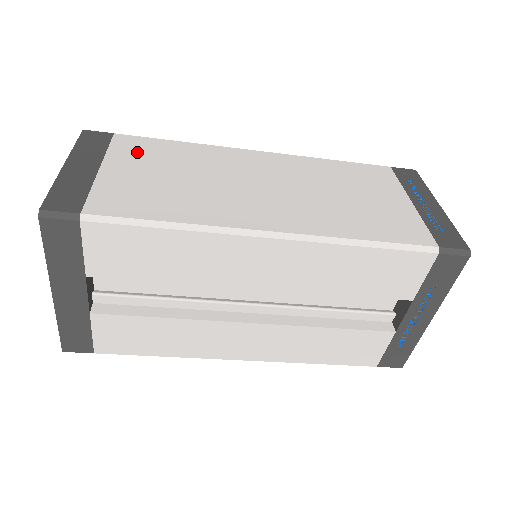
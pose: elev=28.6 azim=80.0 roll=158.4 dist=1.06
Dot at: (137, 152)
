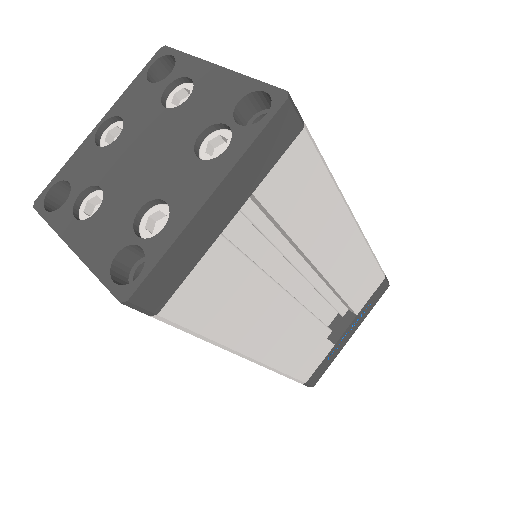
Dot at: occluded
